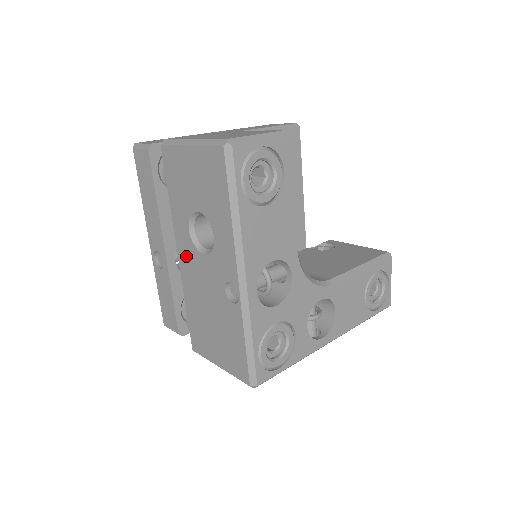
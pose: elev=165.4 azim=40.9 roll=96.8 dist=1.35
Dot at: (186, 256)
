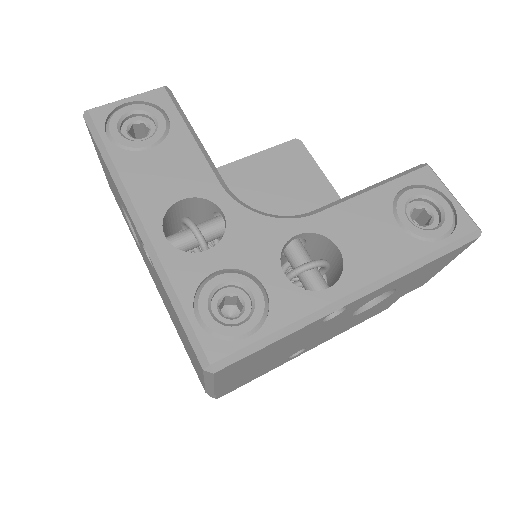
Dot at: (149, 270)
